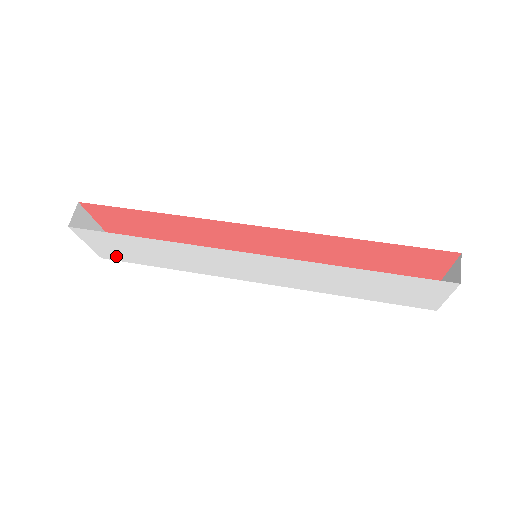
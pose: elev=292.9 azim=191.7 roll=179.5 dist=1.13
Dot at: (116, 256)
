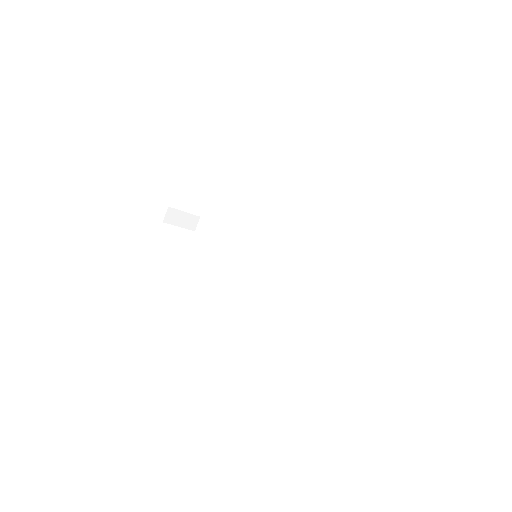
Dot at: occluded
